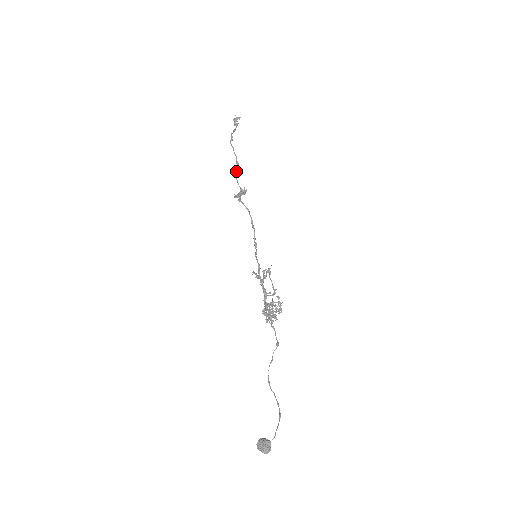
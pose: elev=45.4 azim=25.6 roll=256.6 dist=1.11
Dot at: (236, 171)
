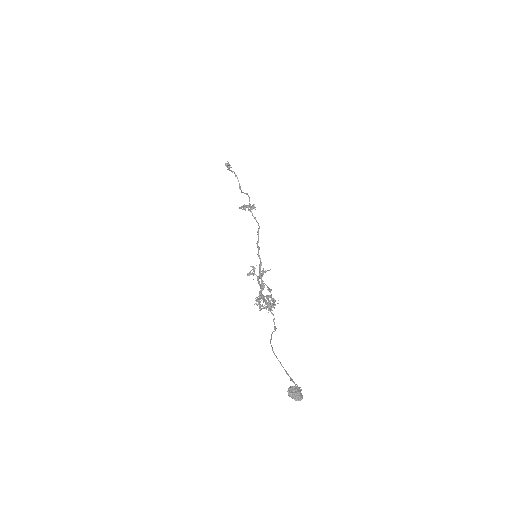
Dot at: occluded
